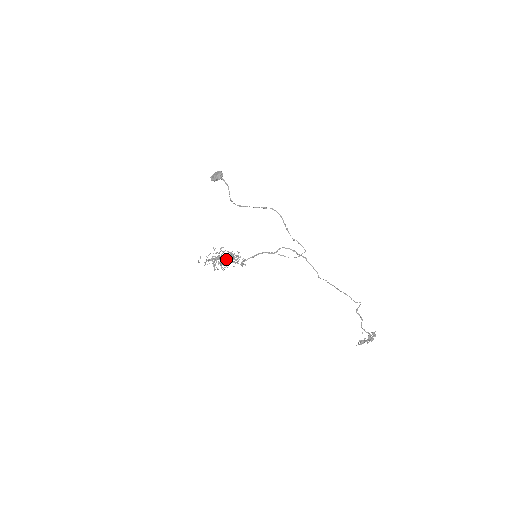
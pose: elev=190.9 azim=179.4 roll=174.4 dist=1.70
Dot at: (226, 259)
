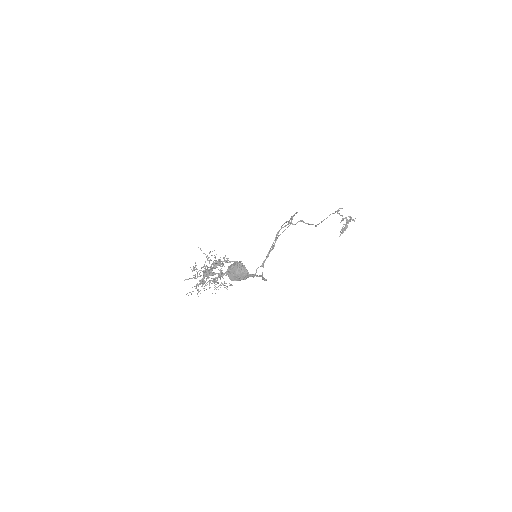
Dot at: (221, 276)
